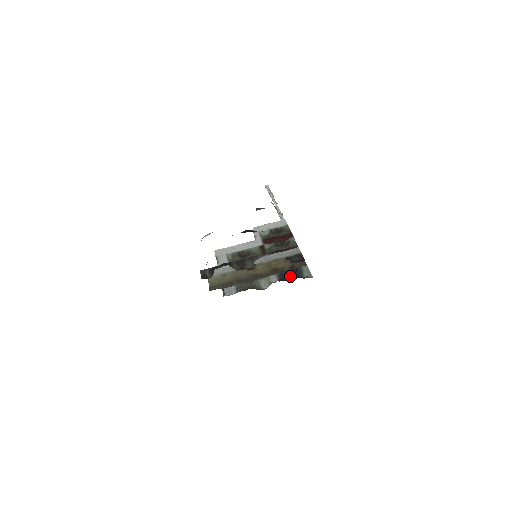
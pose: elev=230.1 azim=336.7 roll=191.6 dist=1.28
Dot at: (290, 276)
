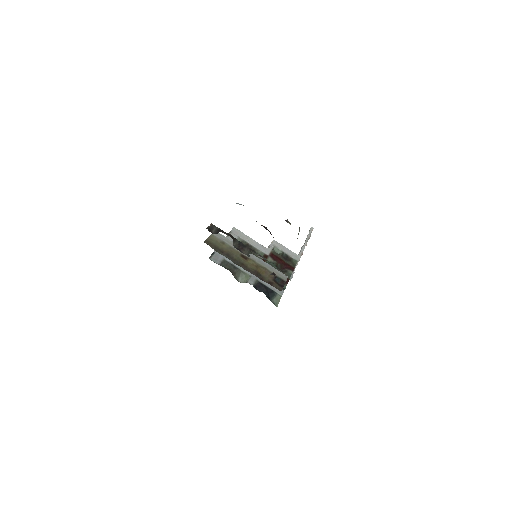
Dot at: (264, 291)
